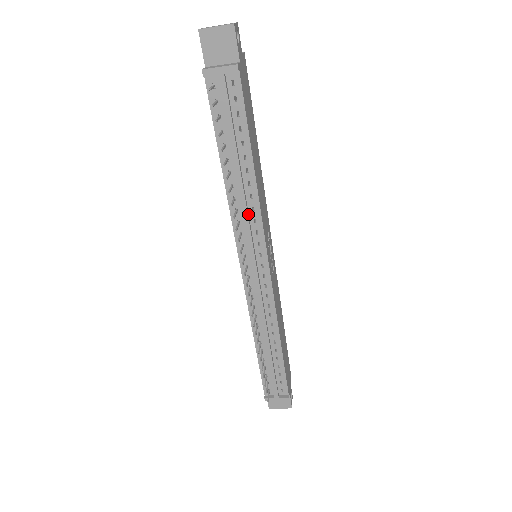
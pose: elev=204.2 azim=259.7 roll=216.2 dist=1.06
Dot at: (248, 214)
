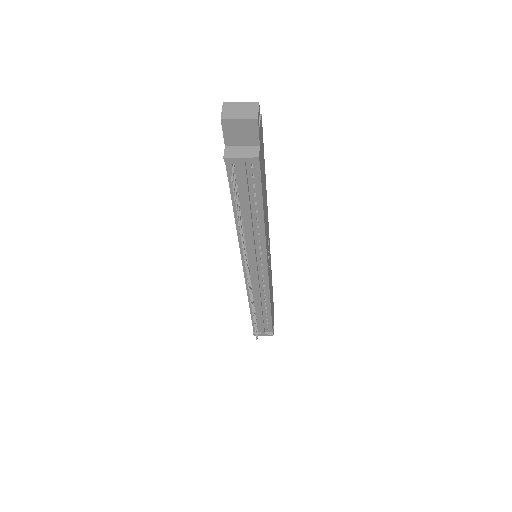
Dot at: (254, 244)
